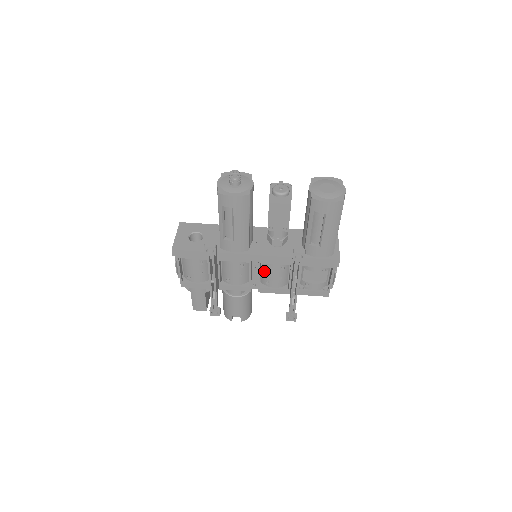
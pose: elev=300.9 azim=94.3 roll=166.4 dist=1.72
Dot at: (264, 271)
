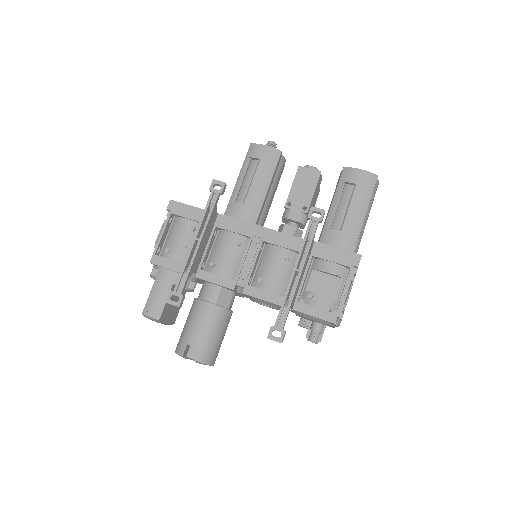
Dot at: (261, 263)
